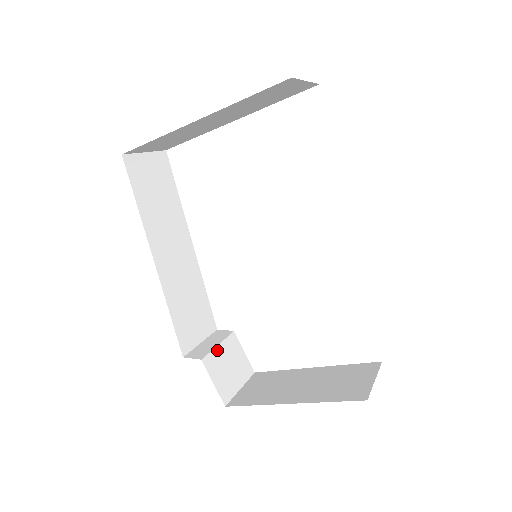
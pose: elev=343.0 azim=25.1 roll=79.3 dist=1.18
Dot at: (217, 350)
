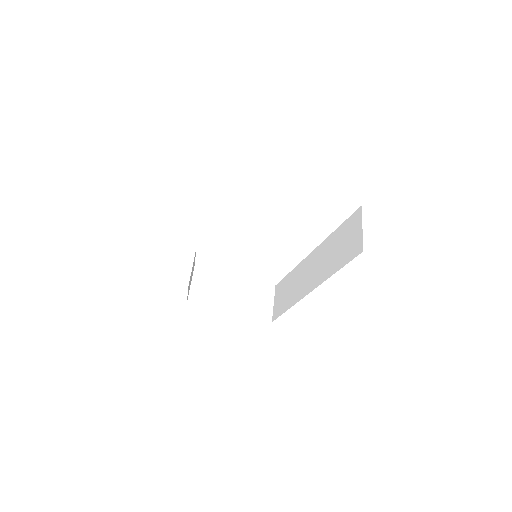
Dot at: (191, 273)
